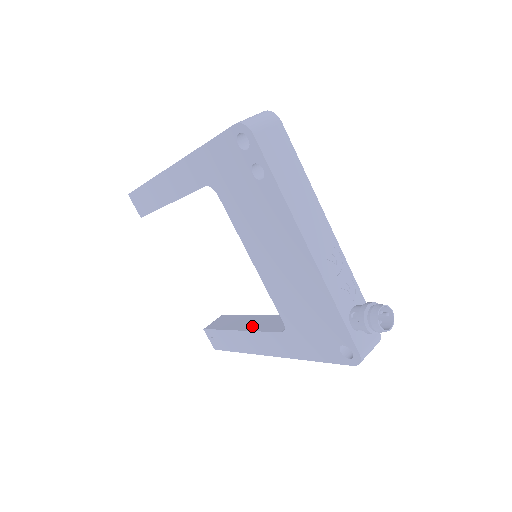
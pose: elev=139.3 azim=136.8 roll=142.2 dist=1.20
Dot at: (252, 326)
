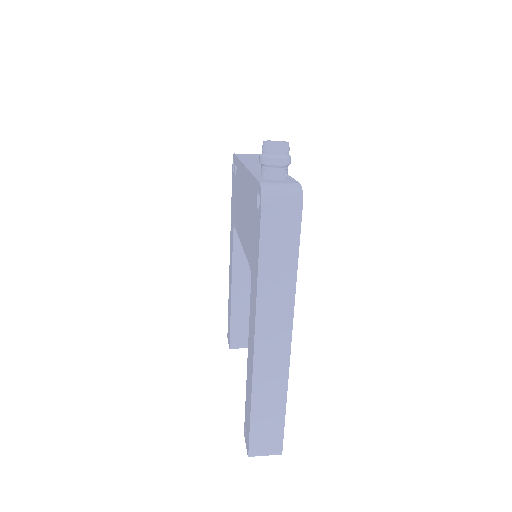
Dot at: occluded
